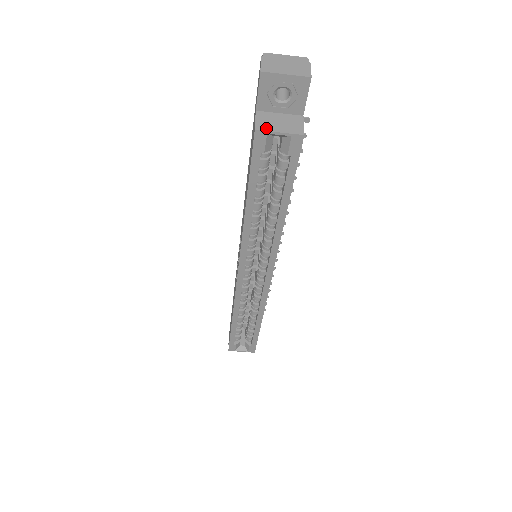
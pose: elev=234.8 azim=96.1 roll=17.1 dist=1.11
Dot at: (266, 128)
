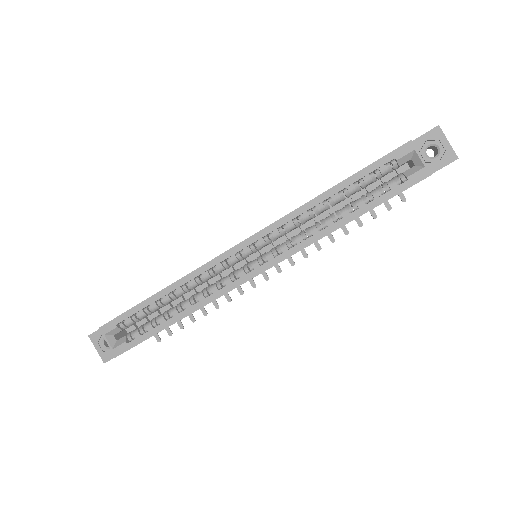
Dot at: (416, 148)
